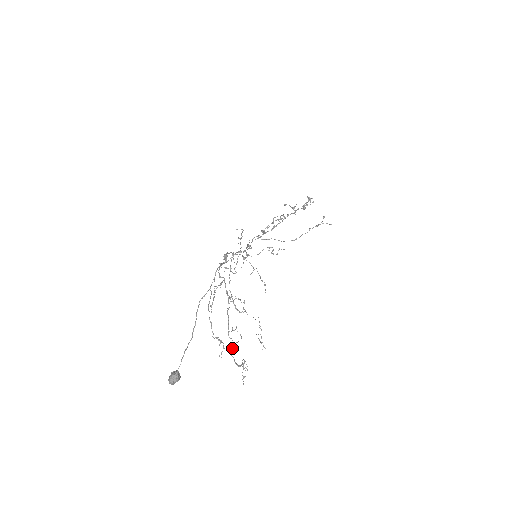
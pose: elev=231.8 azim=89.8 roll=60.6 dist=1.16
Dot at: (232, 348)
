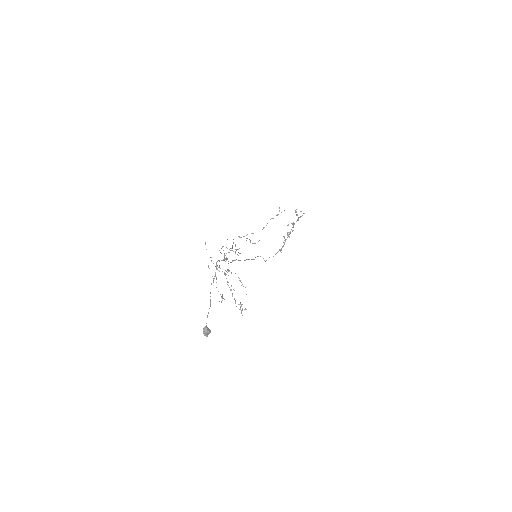
Dot at: (235, 302)
